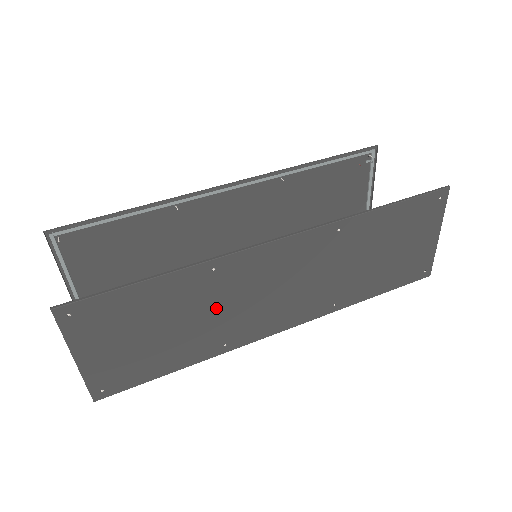
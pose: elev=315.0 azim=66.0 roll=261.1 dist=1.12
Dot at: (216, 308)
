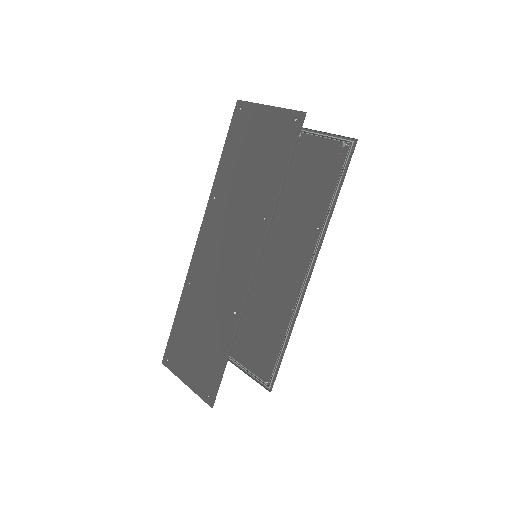
Dot at: (271, 300)
